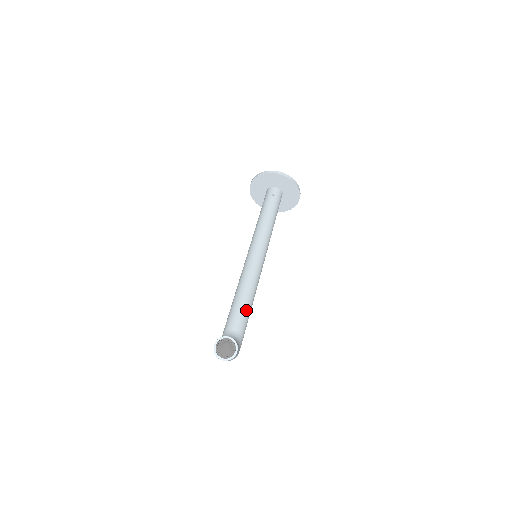
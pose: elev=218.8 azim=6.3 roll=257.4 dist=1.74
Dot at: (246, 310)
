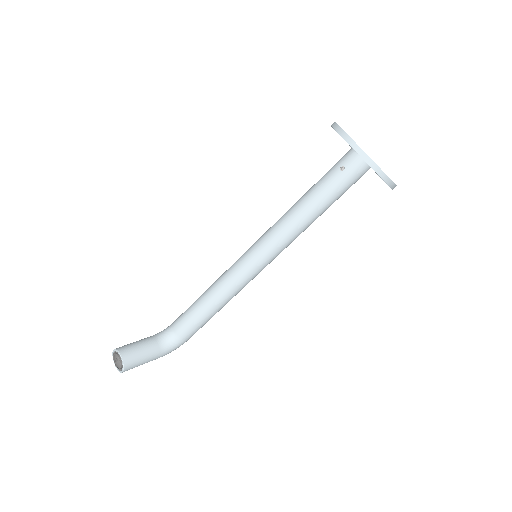
Dot at: (198, 318)
